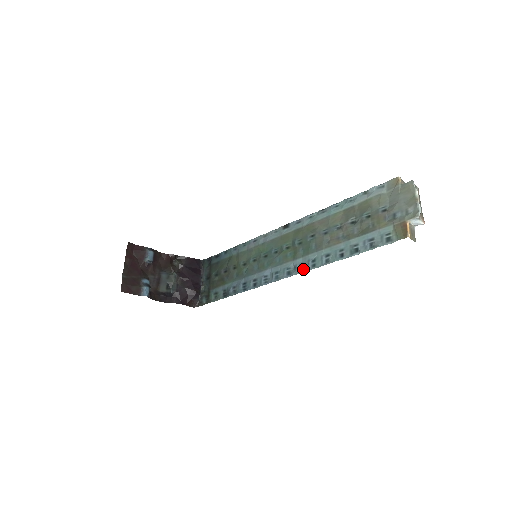
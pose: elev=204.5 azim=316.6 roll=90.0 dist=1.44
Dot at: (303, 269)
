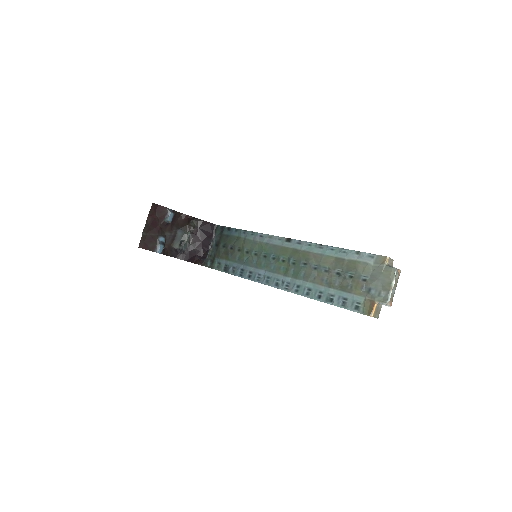
Dot at: (288, 288)
